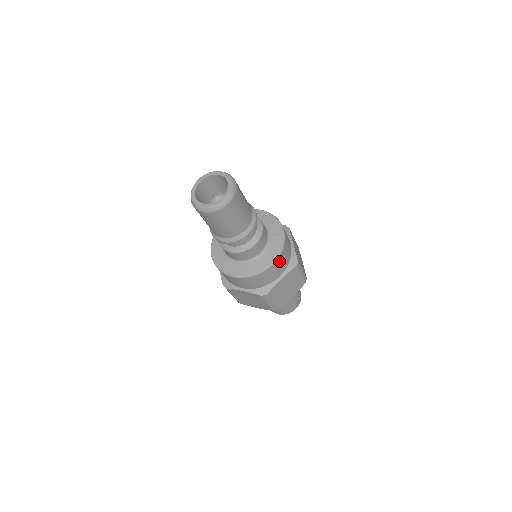
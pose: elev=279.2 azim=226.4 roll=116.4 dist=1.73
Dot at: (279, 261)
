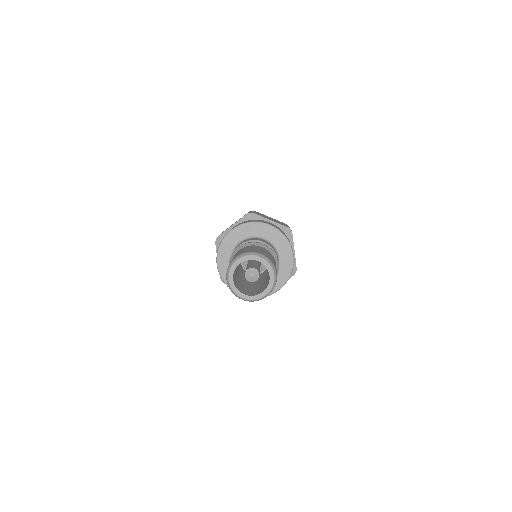
Dot at: occluded
